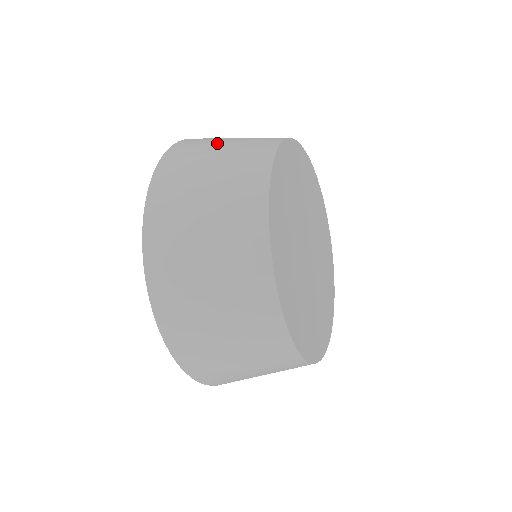
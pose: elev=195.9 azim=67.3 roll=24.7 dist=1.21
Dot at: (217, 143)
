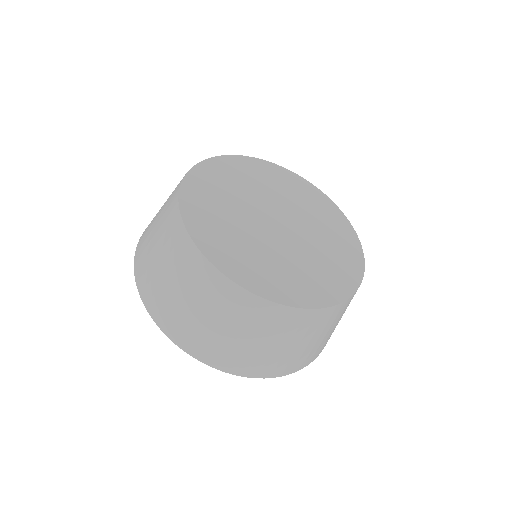
Dot at: occluded
